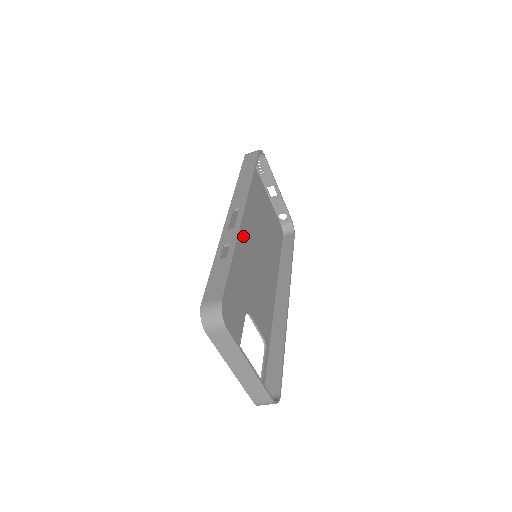
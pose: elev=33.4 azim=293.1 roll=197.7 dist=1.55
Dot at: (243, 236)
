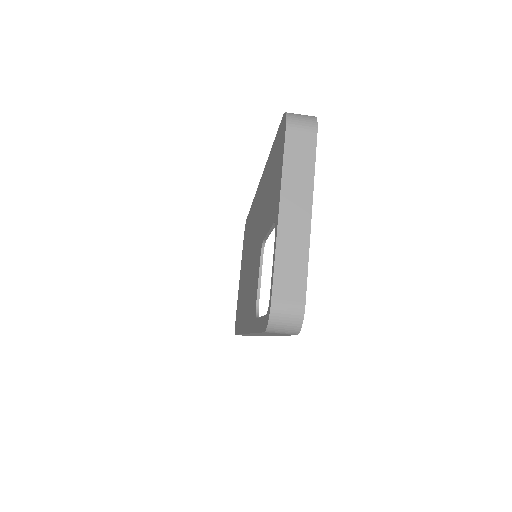
Dot at: occluded
